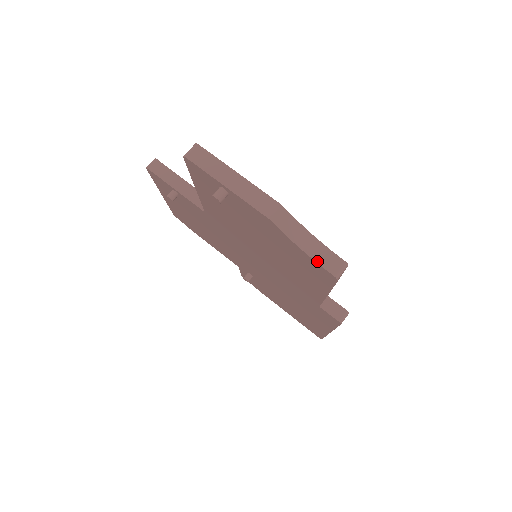
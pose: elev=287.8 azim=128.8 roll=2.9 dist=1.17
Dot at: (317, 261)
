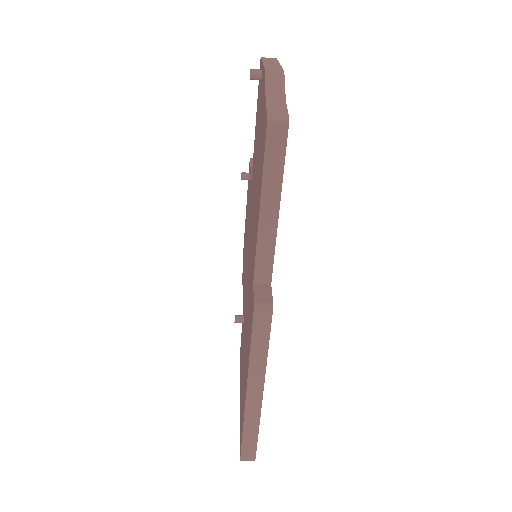
Dot at: (268, 107)
